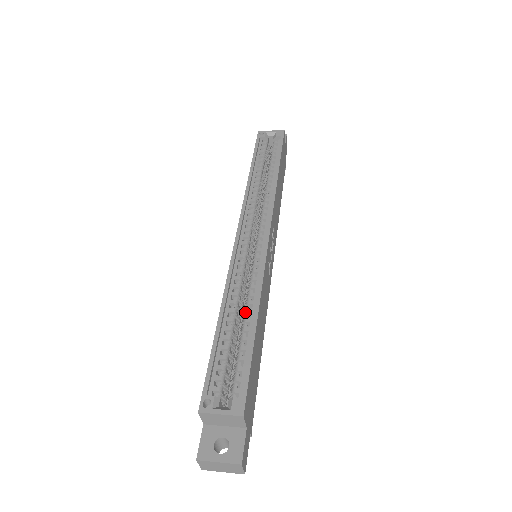
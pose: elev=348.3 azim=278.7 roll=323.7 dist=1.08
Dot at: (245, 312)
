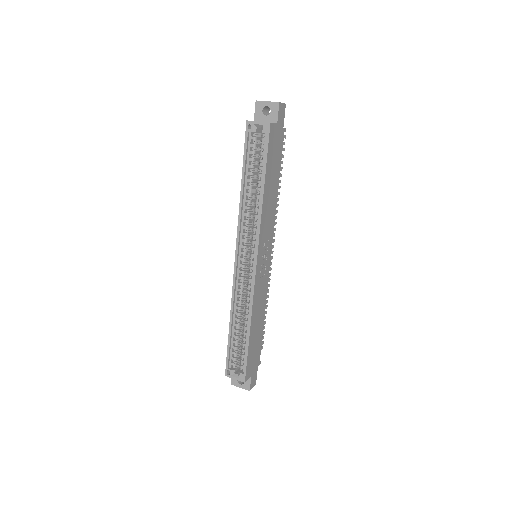
Dot at: (244, 322)
